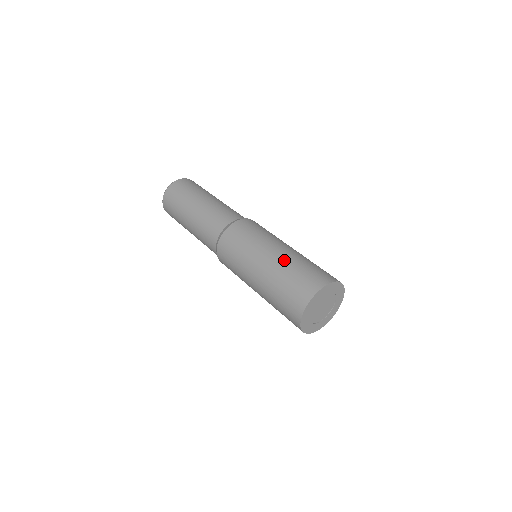
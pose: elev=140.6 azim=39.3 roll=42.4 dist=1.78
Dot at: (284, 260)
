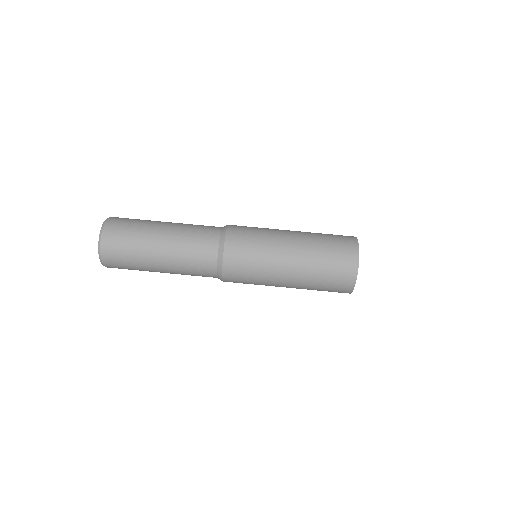
Dot at: (307, 257)
